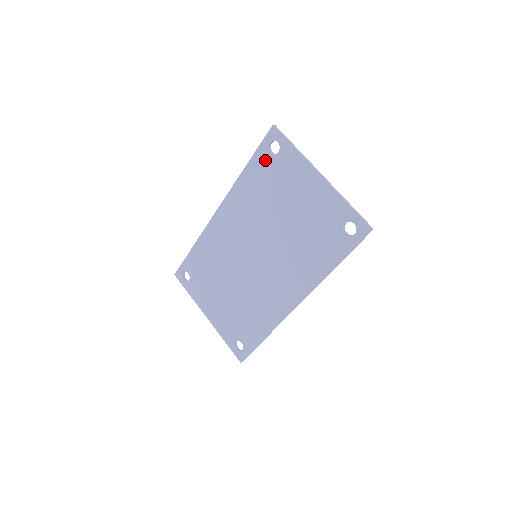
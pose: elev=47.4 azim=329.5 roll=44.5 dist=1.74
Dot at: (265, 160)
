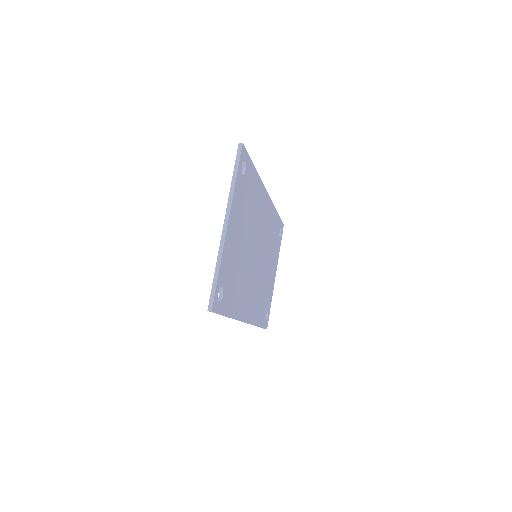
Dot at: occluded
